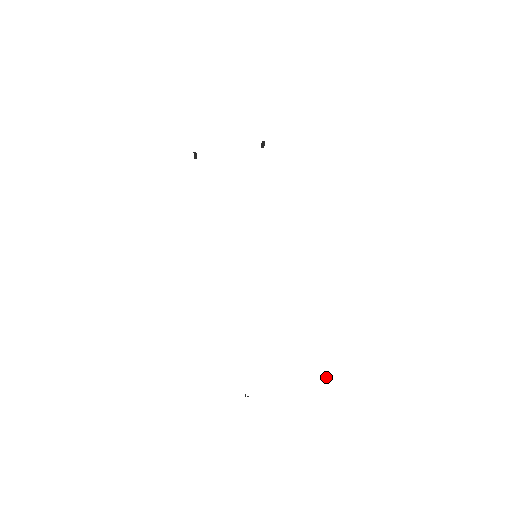
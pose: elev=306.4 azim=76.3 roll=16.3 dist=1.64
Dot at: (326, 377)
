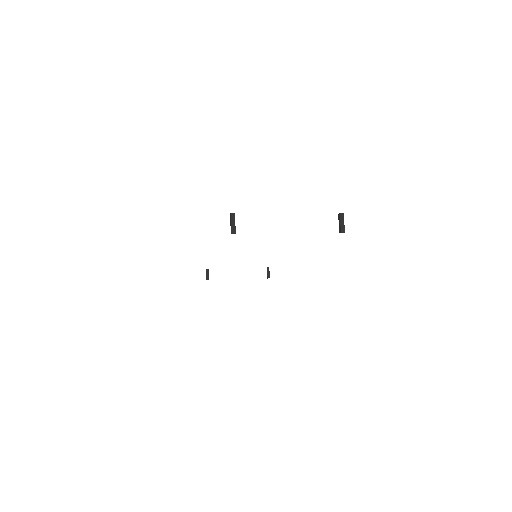
Dot at: (339, 224)
